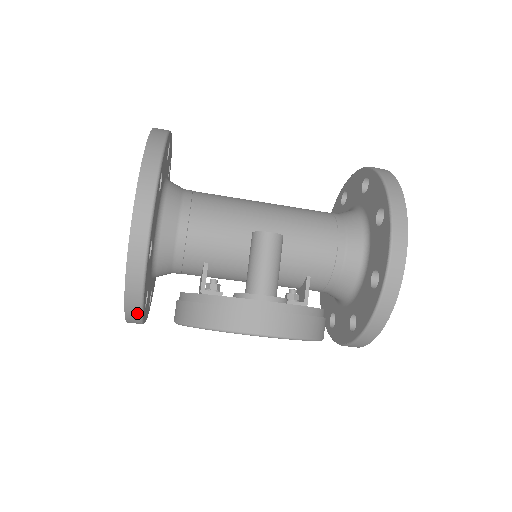
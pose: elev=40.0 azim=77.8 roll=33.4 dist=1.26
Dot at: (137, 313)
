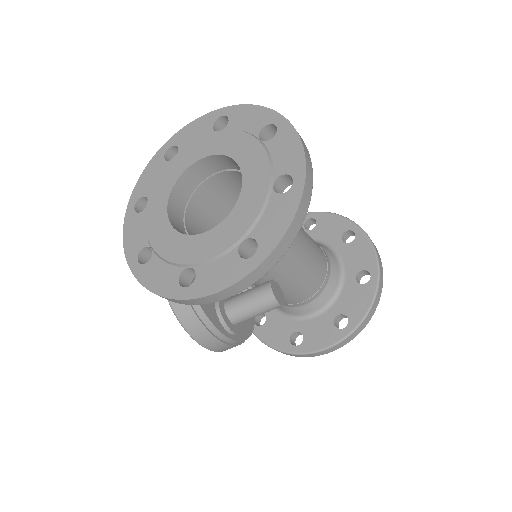
Dot at: occluded
